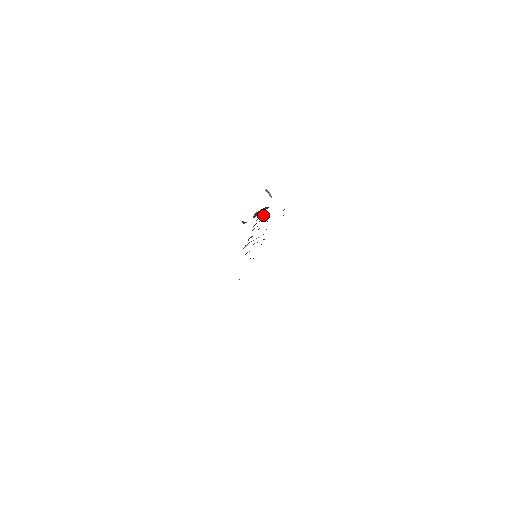
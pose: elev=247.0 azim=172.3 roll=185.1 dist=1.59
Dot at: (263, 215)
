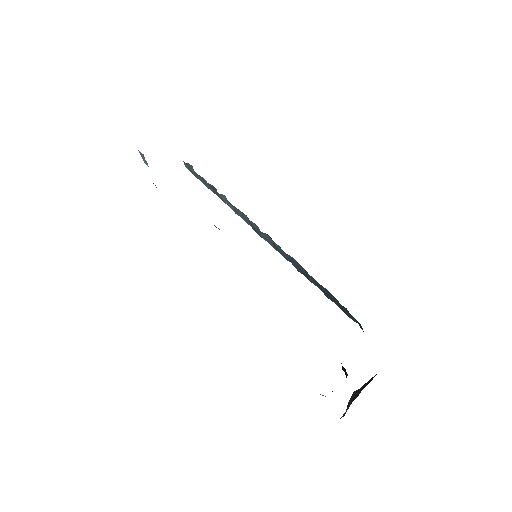
Dot at: occluded
